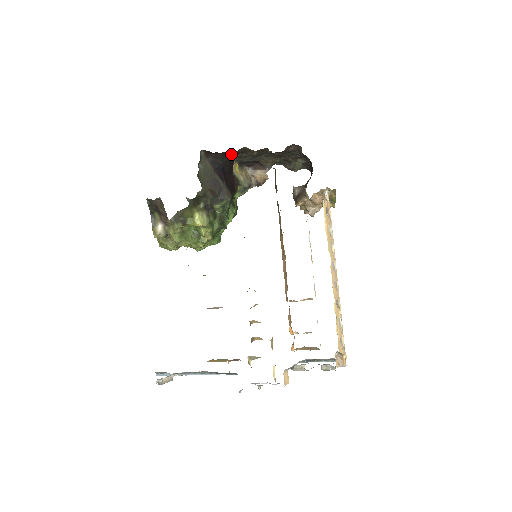
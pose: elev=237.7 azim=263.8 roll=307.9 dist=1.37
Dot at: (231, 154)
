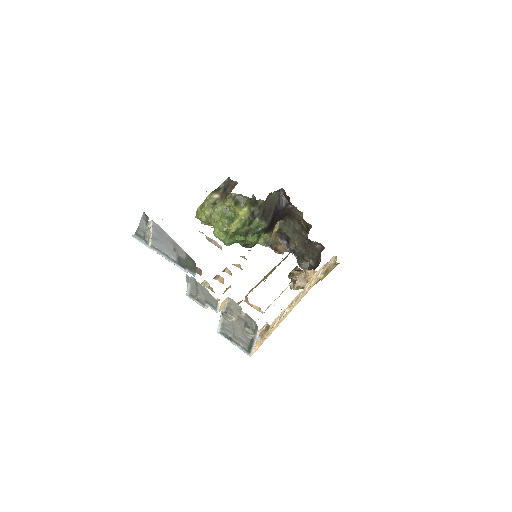
Dot at: (291, 209)
